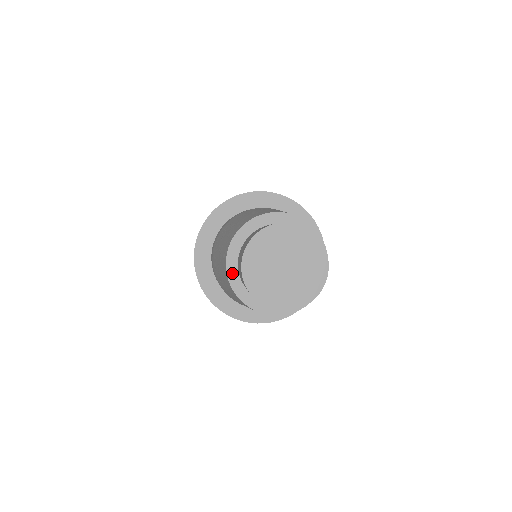
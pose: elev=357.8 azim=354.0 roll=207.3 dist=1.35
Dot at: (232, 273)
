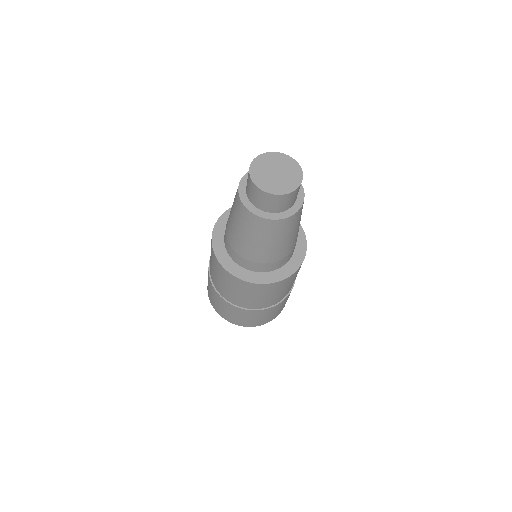
Dot at: (254, 211)
